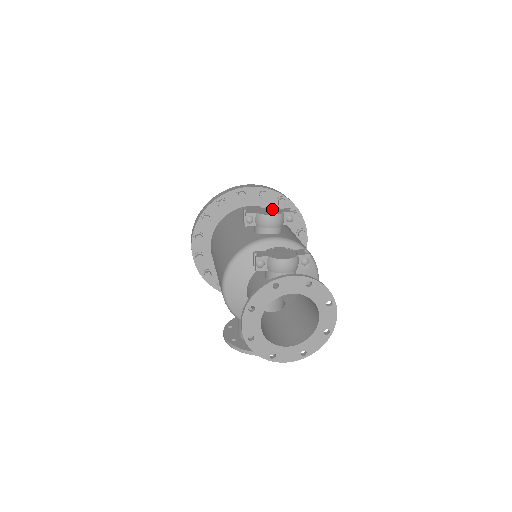
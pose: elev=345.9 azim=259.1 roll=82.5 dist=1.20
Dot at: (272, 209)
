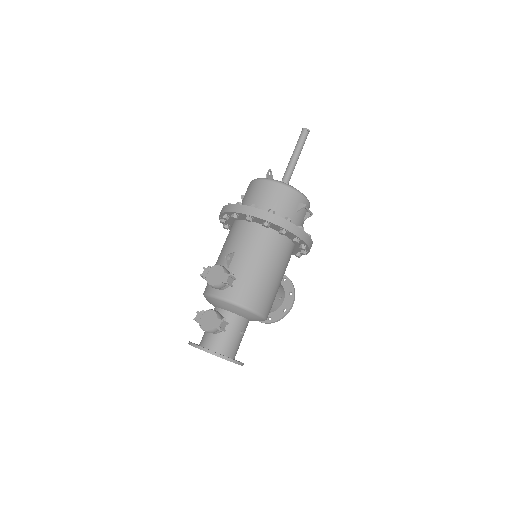
Dot at: (219, 272)
